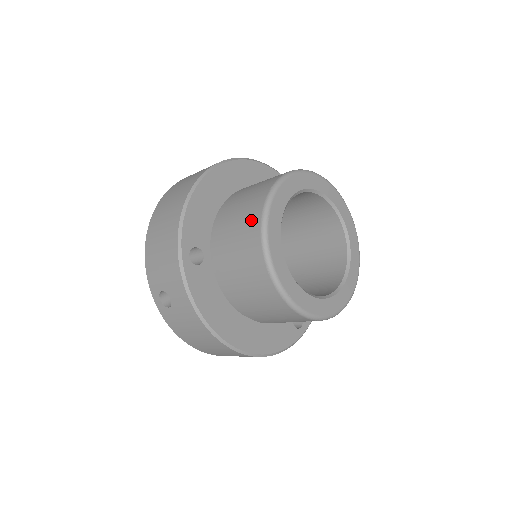
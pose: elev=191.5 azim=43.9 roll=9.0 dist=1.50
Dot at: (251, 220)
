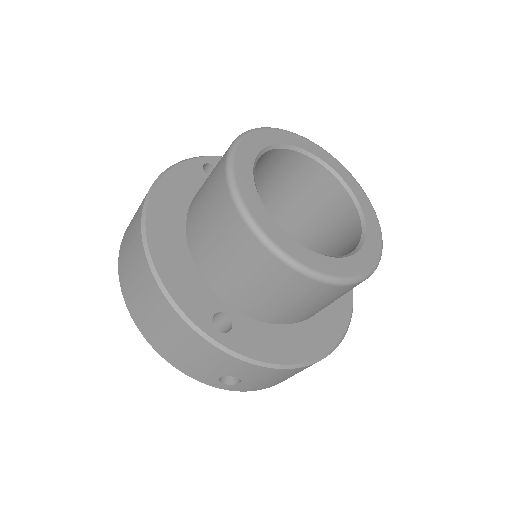
Dot at: (246, 247)
